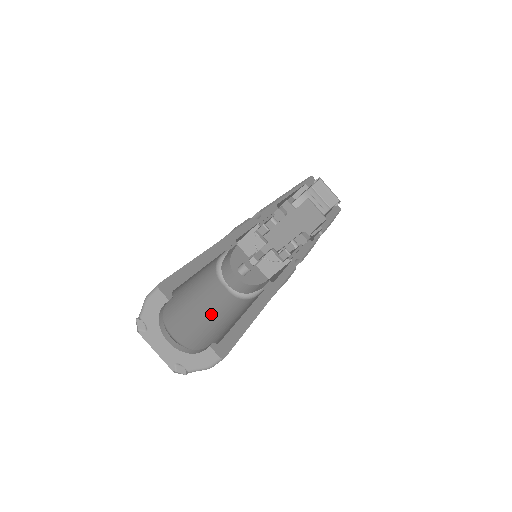
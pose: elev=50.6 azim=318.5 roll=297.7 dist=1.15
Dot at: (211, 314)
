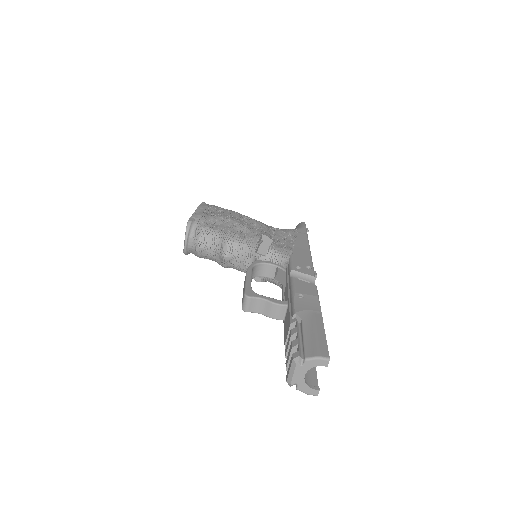
Dot at: occluded
